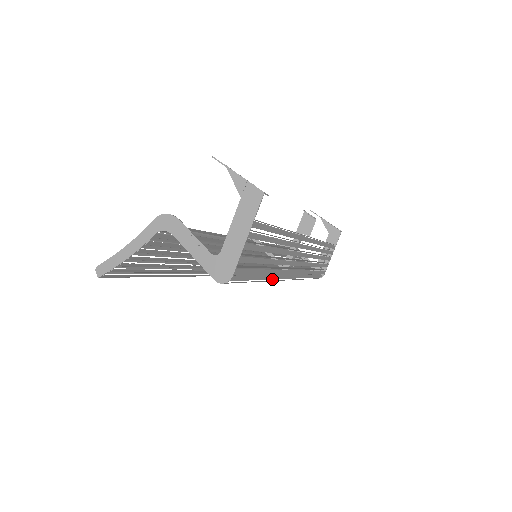
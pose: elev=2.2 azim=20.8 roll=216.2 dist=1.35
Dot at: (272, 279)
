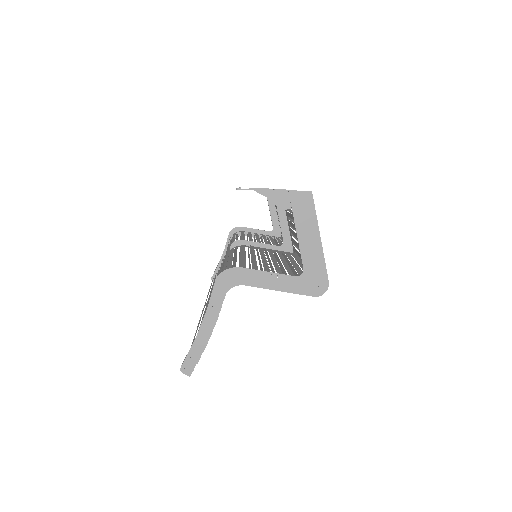
Dot at: occluded
